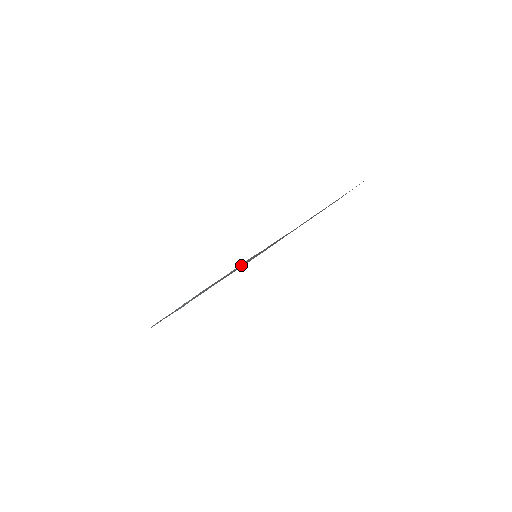
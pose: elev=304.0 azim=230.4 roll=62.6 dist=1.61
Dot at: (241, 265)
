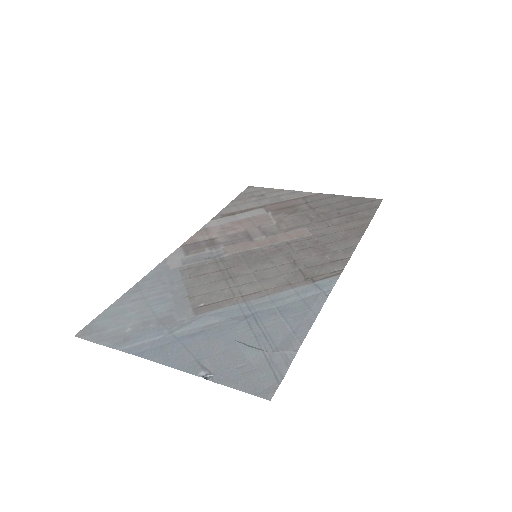
Dot at: (299, 294)
